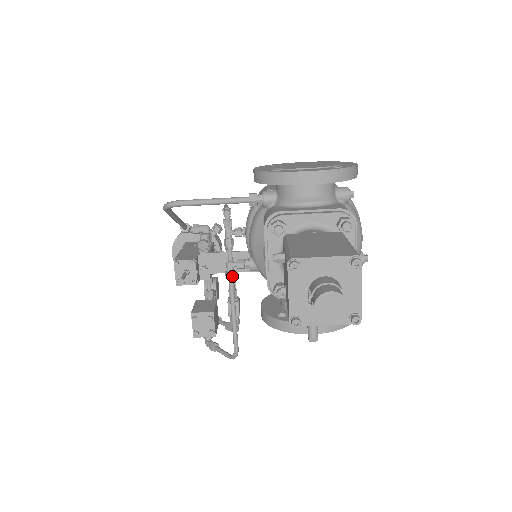
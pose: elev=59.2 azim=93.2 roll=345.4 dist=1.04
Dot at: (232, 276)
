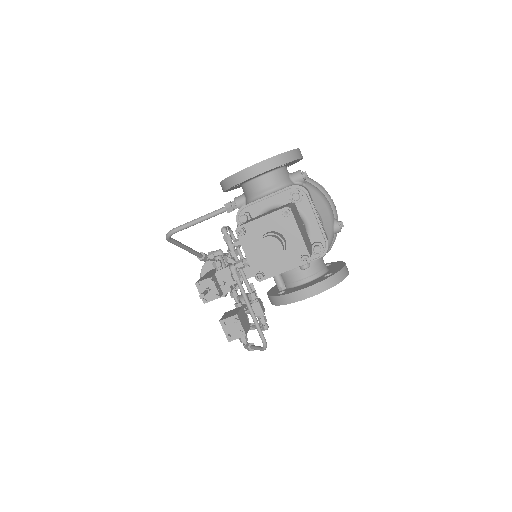
Dot at: (236, 276)
